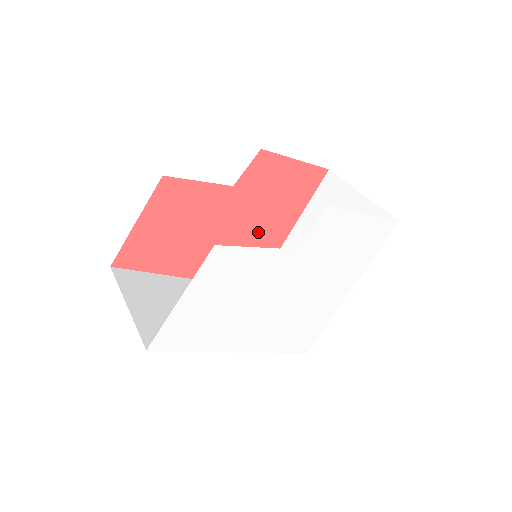
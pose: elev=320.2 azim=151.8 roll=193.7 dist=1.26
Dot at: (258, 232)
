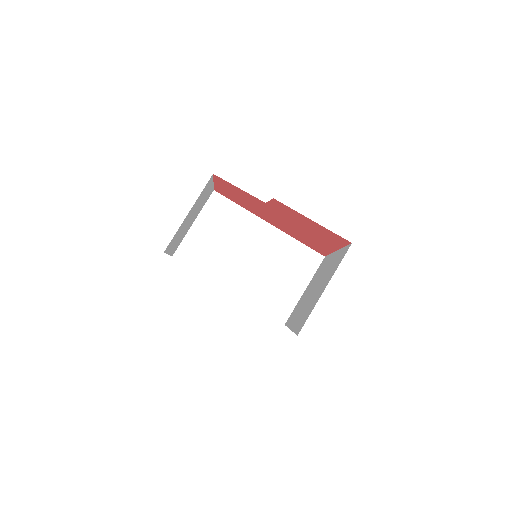
Dot at: (305, 233)
